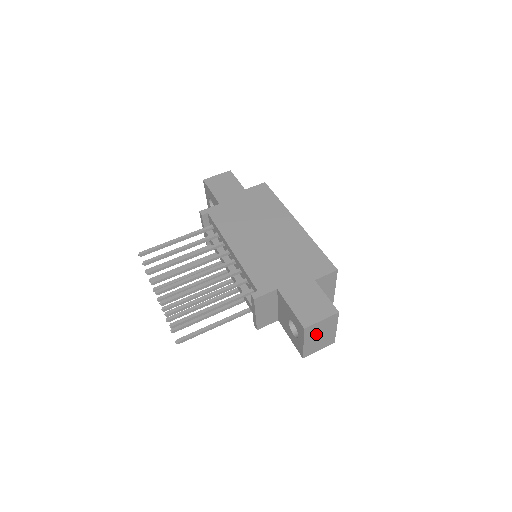
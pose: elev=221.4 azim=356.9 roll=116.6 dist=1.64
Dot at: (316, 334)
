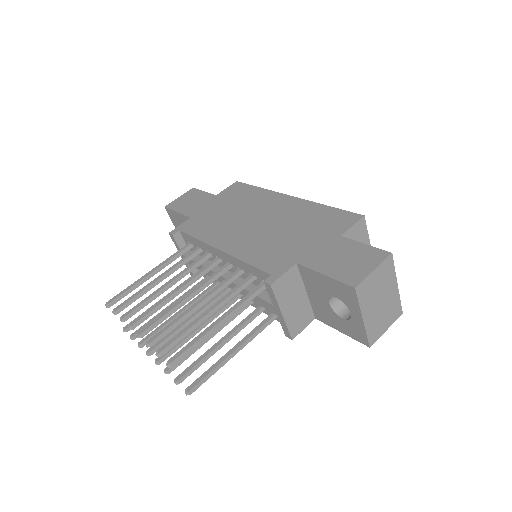
Dot at: (374, 298)
